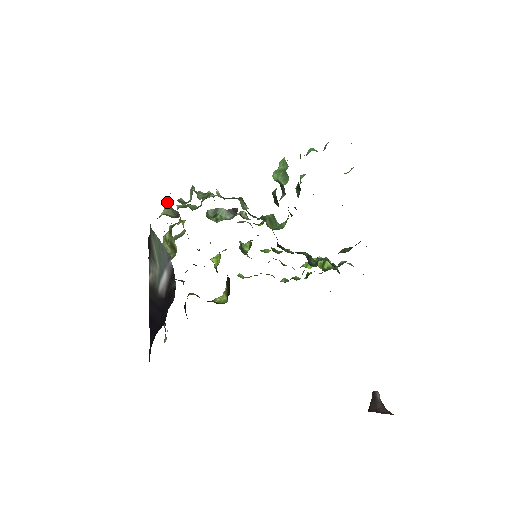
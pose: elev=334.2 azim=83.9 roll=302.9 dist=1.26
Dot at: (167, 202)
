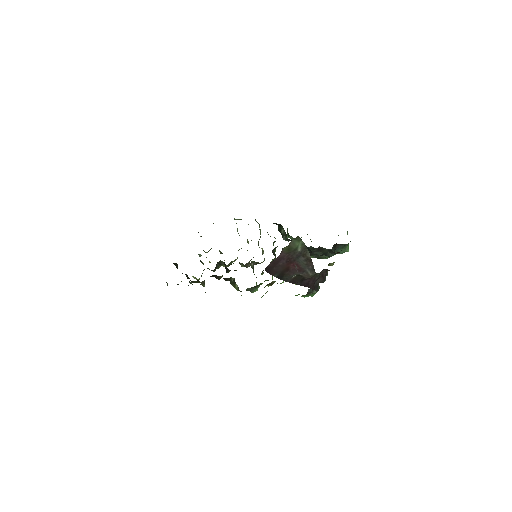
Dot at: occluded
